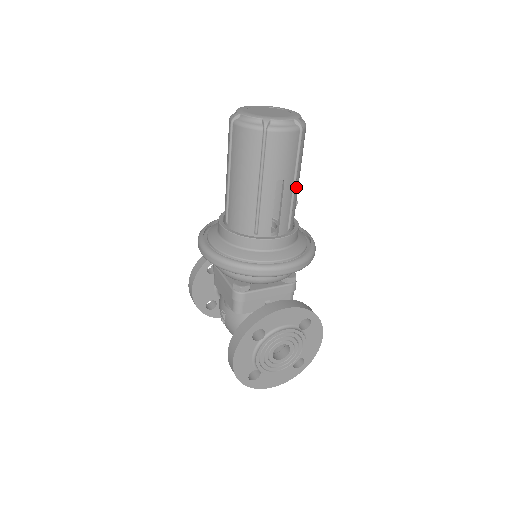
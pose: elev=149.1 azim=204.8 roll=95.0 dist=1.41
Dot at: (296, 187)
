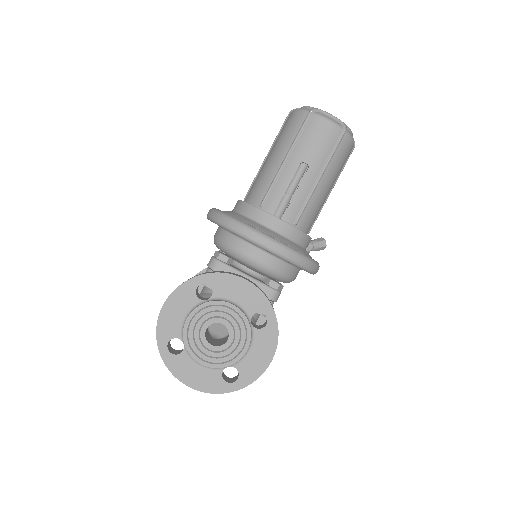
Dot at: (320, 187)
